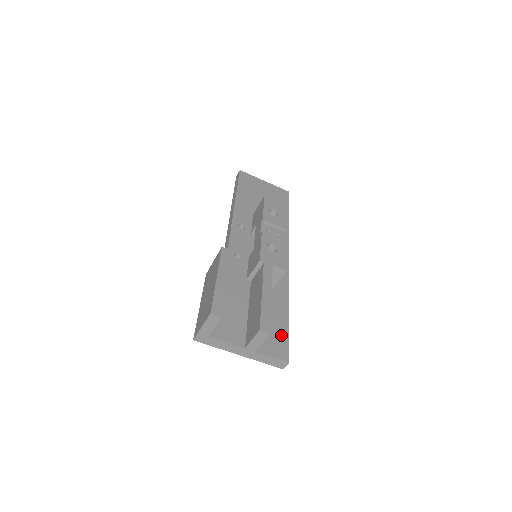
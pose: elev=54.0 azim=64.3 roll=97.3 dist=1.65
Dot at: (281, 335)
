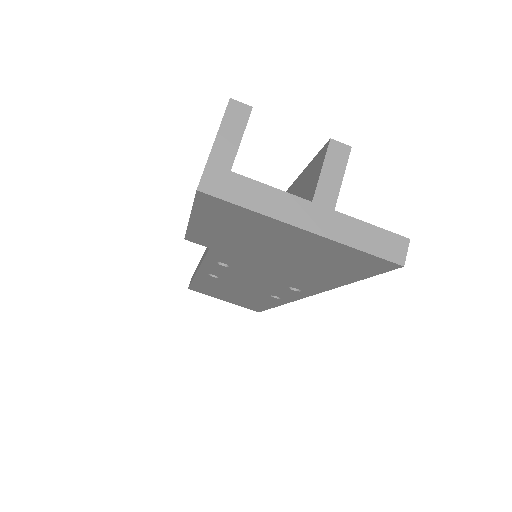
Dot at: occluded
